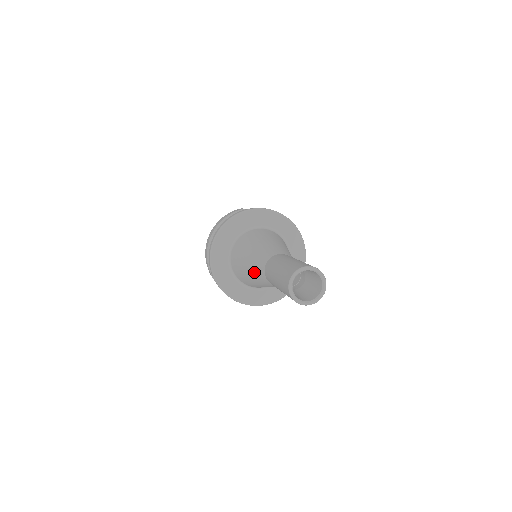
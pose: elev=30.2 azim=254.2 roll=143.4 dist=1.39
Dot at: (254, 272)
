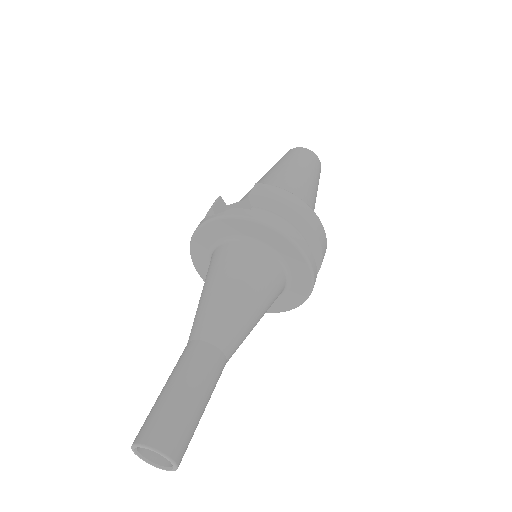
Dot at: occluded
